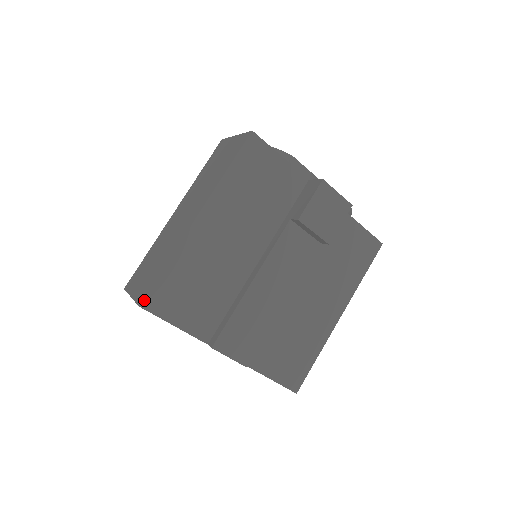
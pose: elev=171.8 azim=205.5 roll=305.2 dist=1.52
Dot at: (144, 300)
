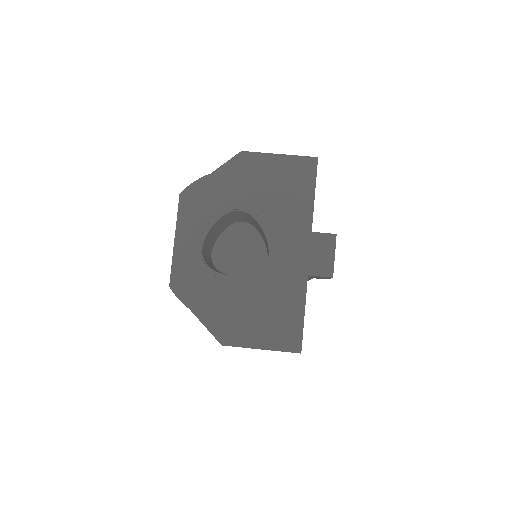
Dot at: occluded
